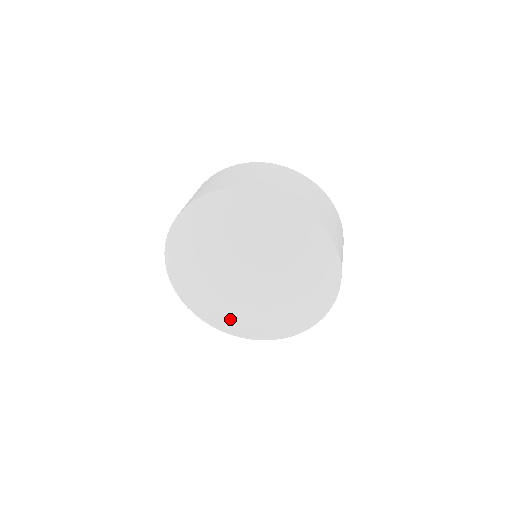
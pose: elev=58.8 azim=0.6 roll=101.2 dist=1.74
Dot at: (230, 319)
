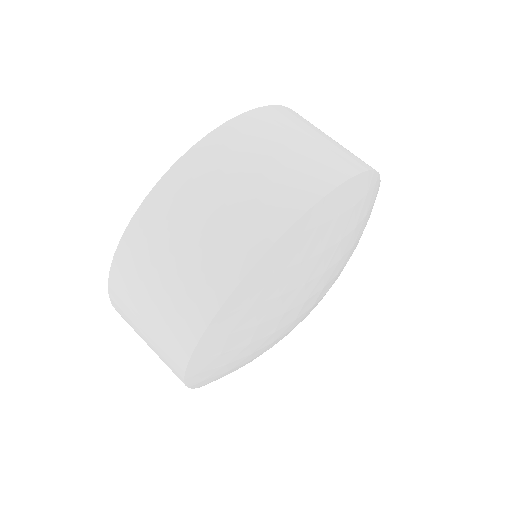
Dot at: occluded
